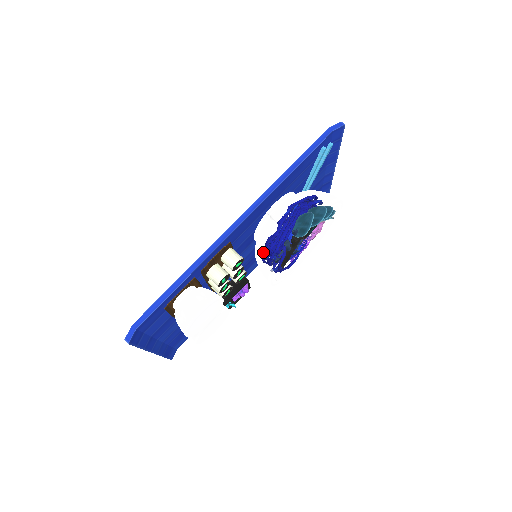
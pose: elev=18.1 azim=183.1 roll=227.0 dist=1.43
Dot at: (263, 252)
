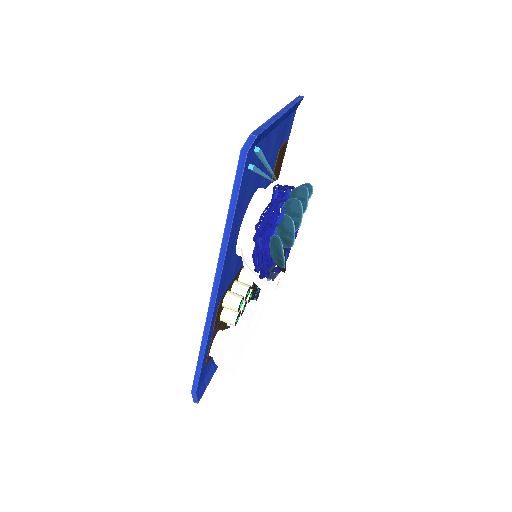
Dot at: occluded
